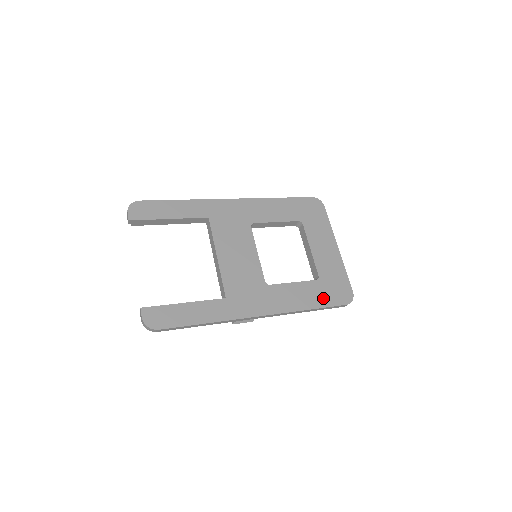
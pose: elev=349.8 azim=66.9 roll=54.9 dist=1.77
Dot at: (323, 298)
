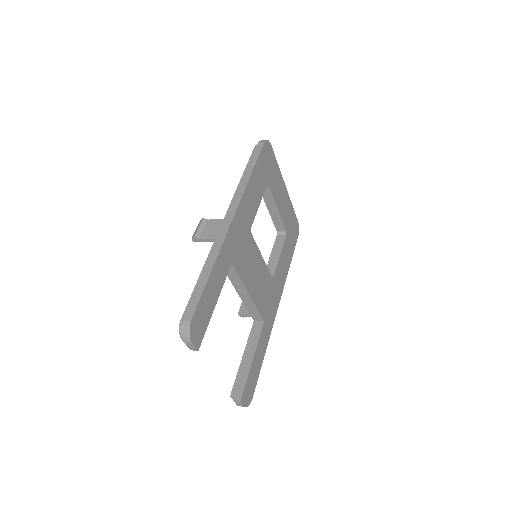
Dot at: (291, 247)
